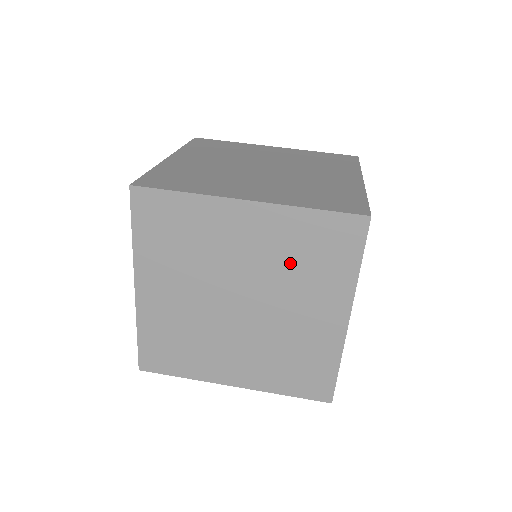
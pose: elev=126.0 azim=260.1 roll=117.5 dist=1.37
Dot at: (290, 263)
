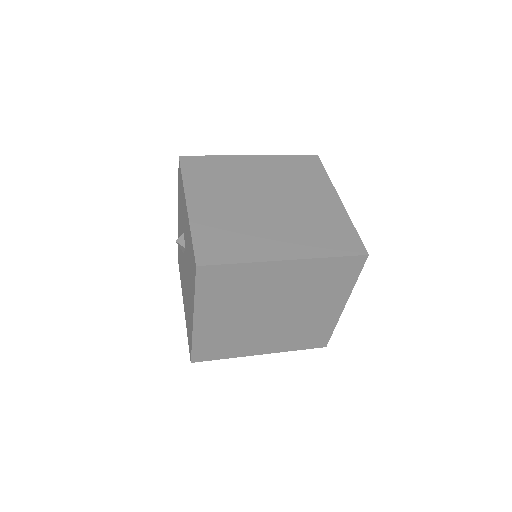
Dot at: (288, 177)
